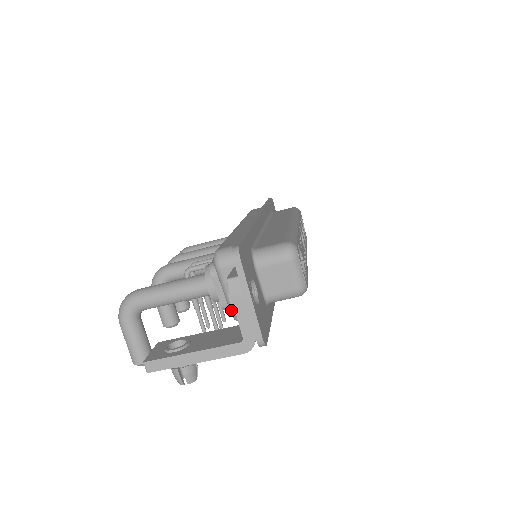
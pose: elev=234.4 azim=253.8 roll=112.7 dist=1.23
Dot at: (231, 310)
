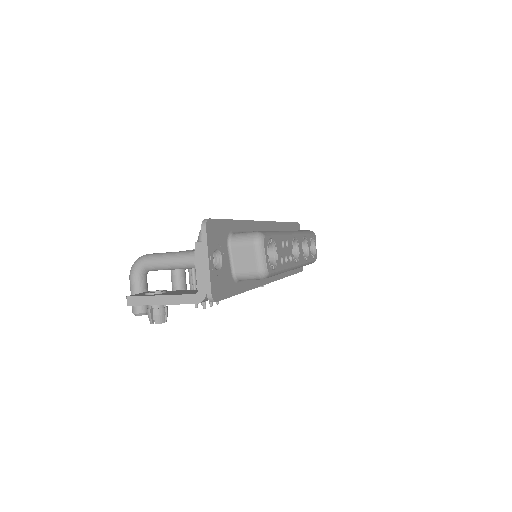
Dot at: occluded
